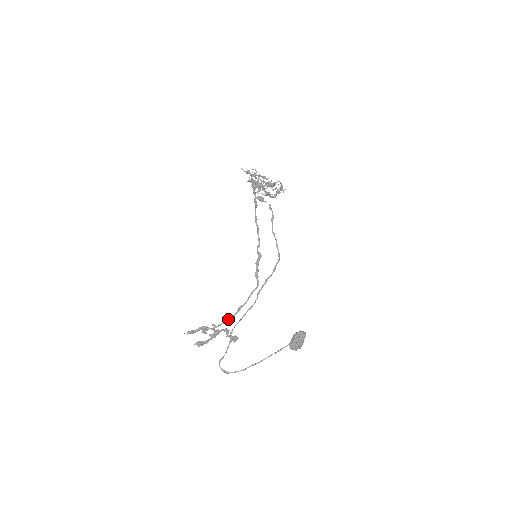
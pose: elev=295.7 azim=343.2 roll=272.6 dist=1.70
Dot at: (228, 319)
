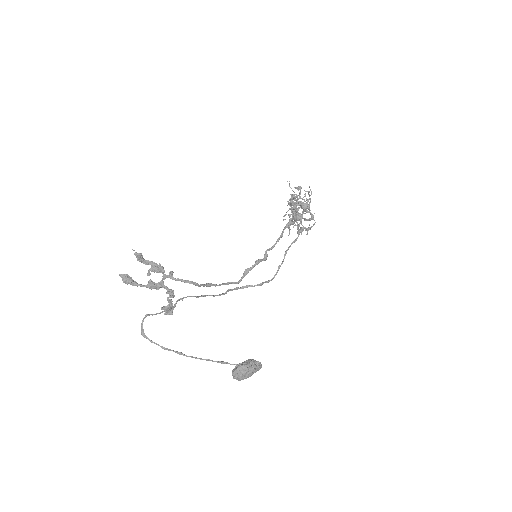
Dot at: (193, 282)
